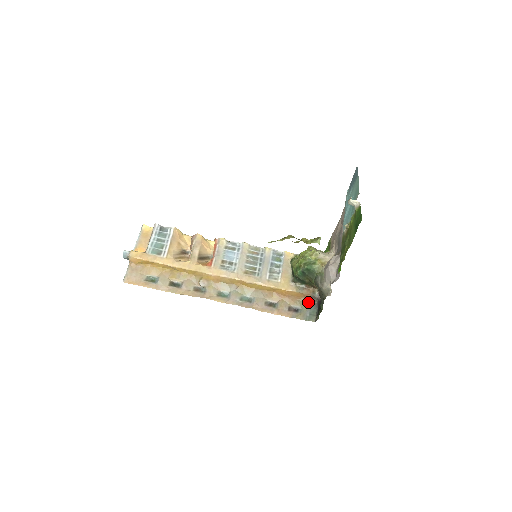
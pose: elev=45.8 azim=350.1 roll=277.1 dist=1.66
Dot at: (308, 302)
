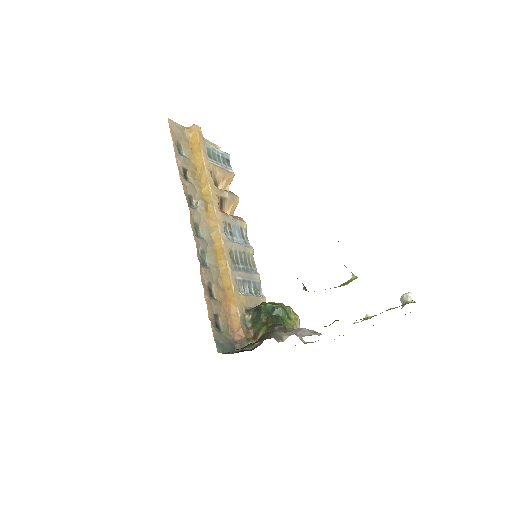
Dot at: (232, 339)
